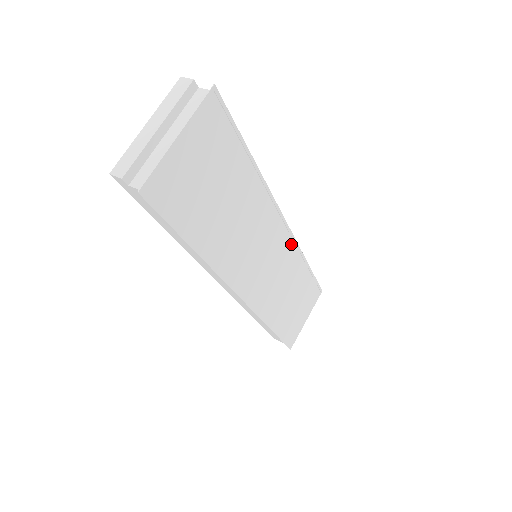
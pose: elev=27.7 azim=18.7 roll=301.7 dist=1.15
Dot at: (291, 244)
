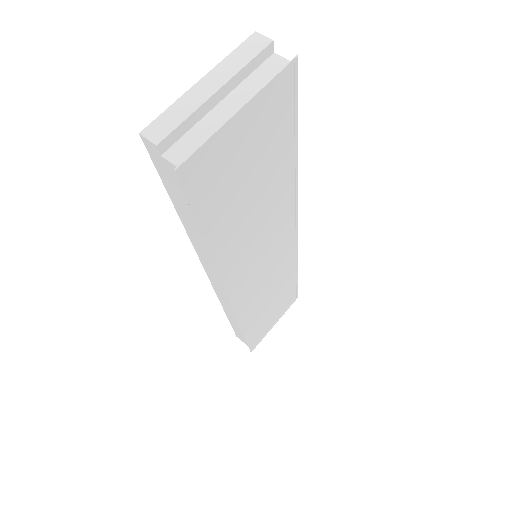
Dot at: (292, 249)
